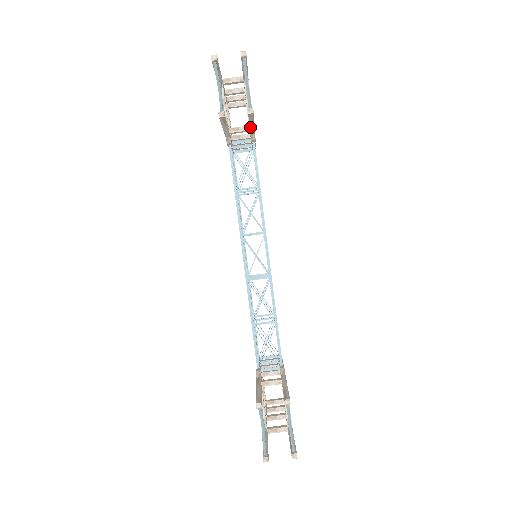
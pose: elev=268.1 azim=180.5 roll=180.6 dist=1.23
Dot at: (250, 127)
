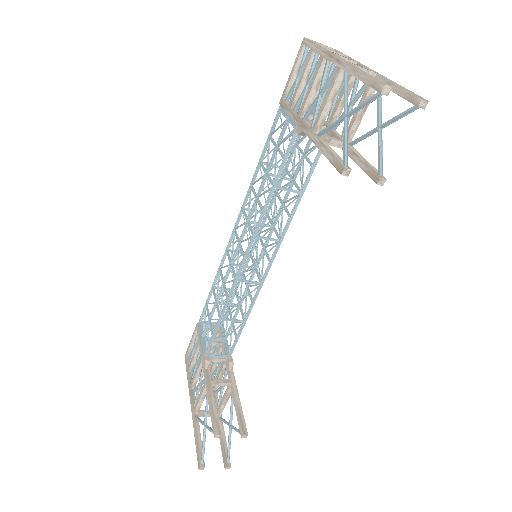
Dot at: (348, 154)
